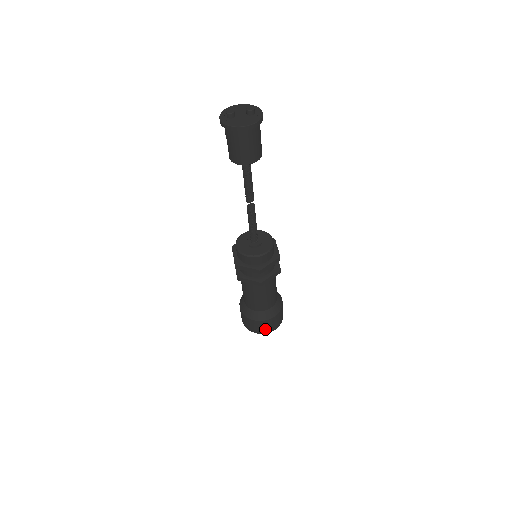
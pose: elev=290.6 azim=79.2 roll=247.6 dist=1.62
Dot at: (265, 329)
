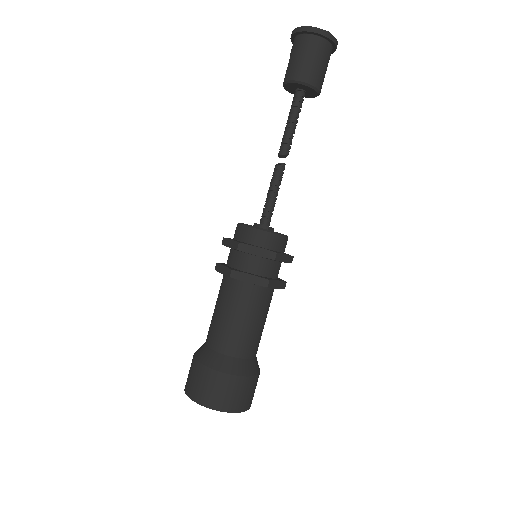
Dot at: (200, 390)
